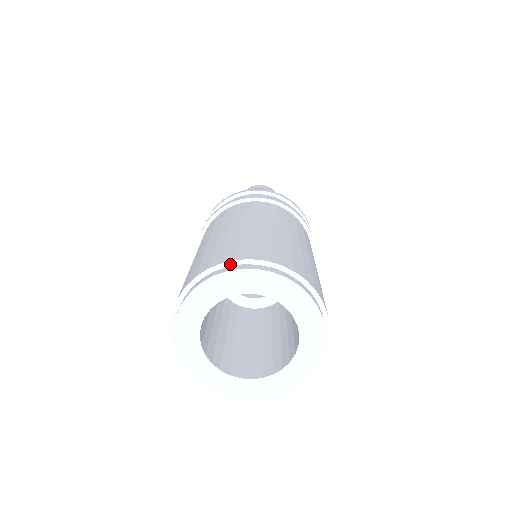
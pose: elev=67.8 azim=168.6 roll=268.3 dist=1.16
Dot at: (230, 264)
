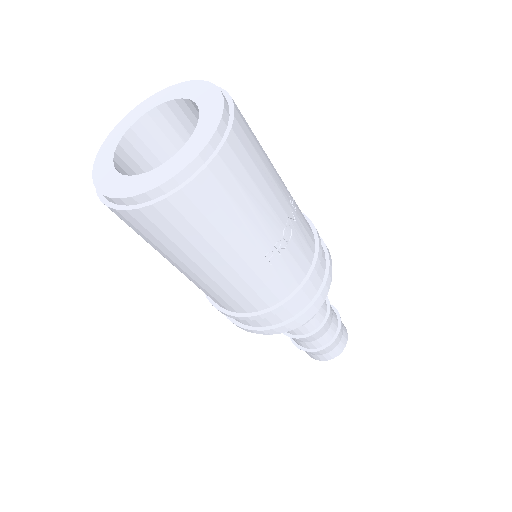
Dot at: occluded
